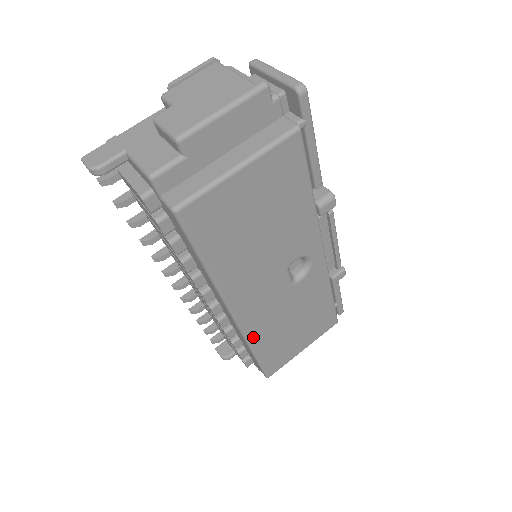
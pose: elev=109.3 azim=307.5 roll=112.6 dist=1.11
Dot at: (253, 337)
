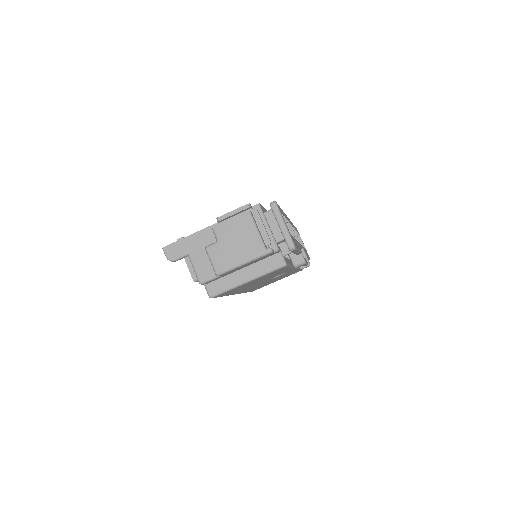
Dot at: occluded
